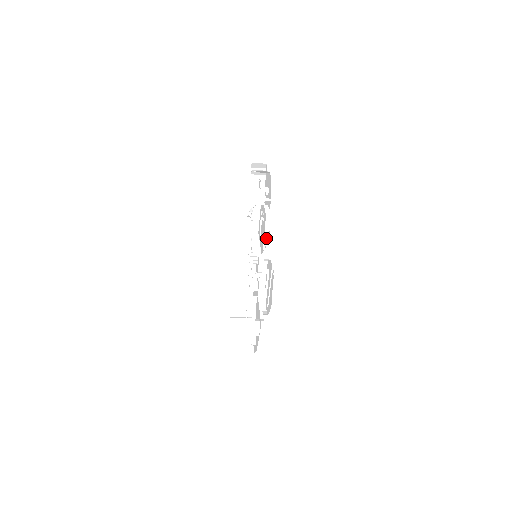
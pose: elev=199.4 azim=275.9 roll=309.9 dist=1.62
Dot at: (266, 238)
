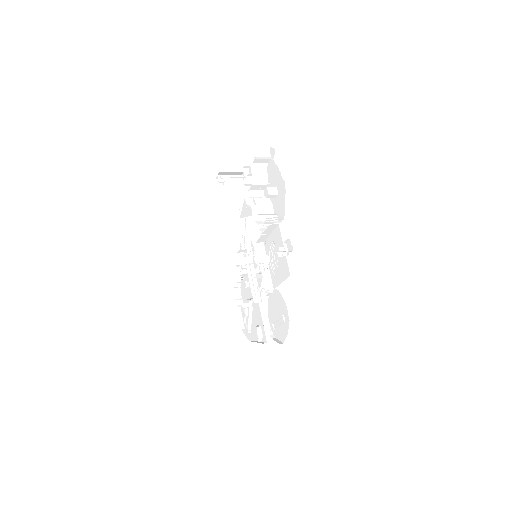
Dot at: occluded
